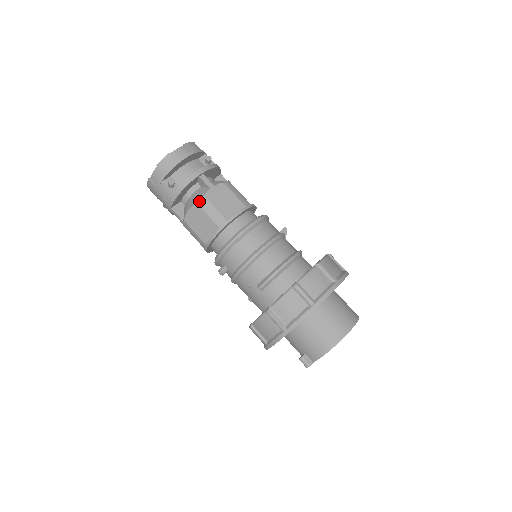
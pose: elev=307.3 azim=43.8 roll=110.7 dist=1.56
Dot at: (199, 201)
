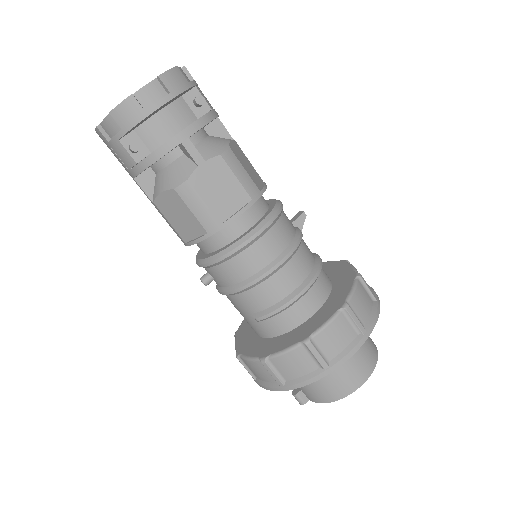
Dot at: (179, 187)
